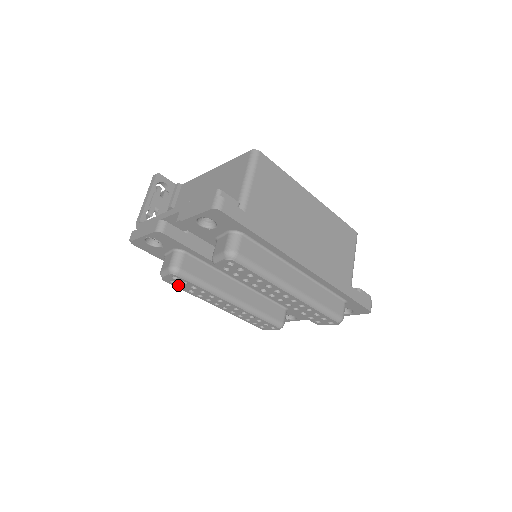
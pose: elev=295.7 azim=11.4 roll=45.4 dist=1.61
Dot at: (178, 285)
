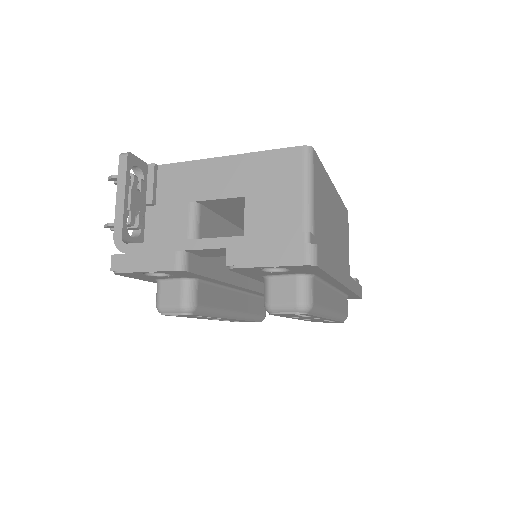
Dot at: occluded
